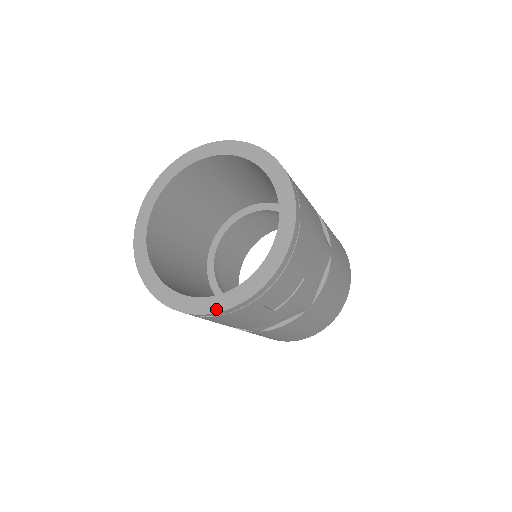
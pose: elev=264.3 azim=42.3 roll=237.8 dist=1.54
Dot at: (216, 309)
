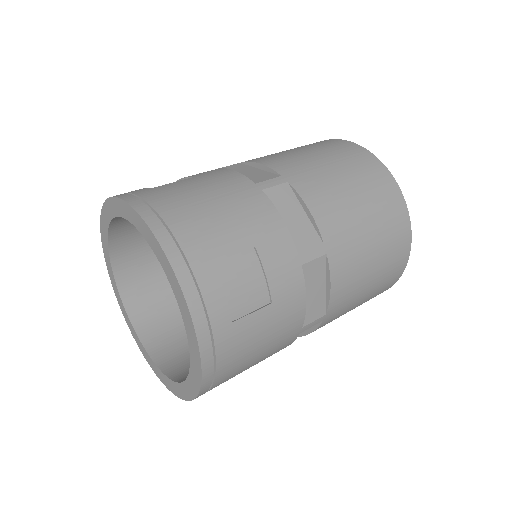
Dot at: (199, 372)
